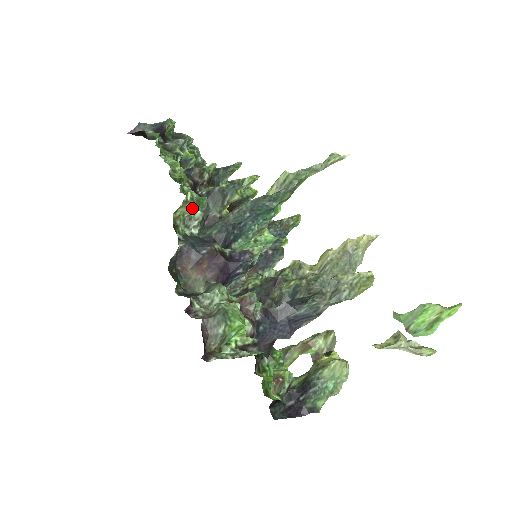
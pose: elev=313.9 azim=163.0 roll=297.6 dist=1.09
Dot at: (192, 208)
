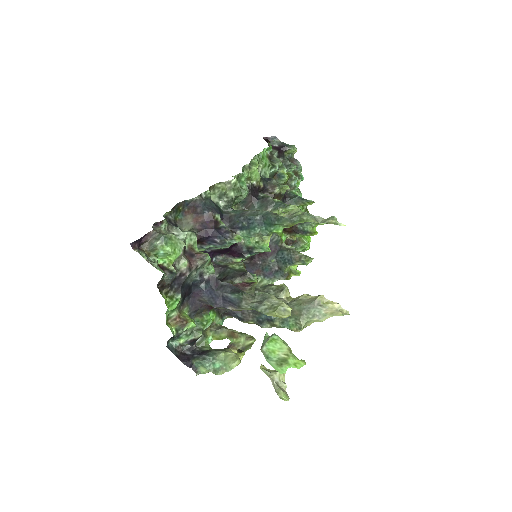
Dot at: (230, 189)
